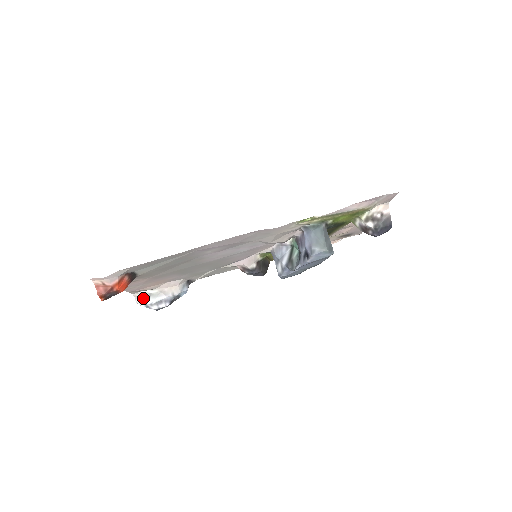
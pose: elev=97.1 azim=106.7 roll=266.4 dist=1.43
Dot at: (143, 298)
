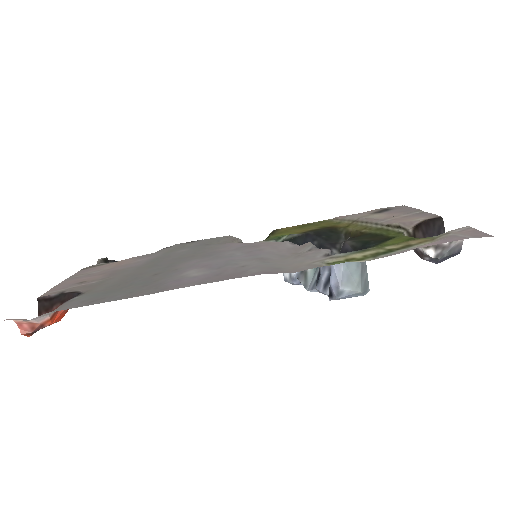
Dot at: occluded
